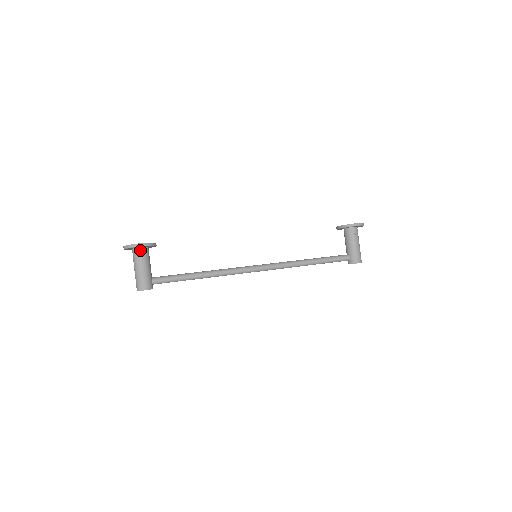
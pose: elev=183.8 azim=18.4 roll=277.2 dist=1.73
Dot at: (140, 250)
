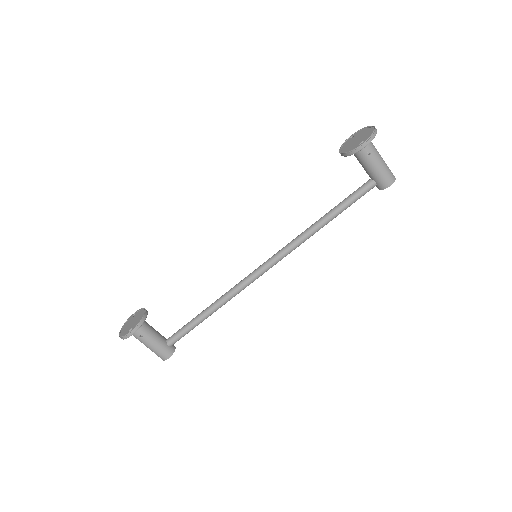
Dot at: (135, 332)
